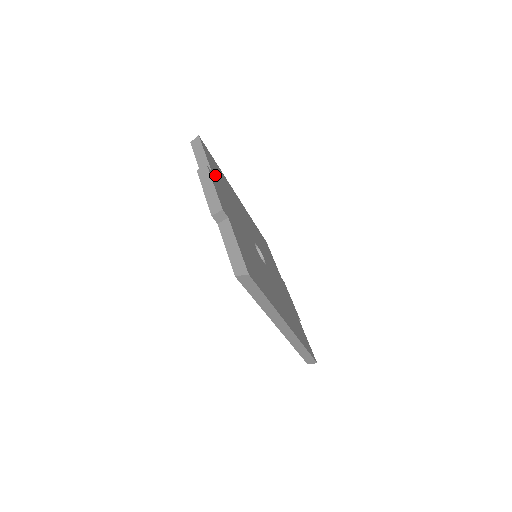
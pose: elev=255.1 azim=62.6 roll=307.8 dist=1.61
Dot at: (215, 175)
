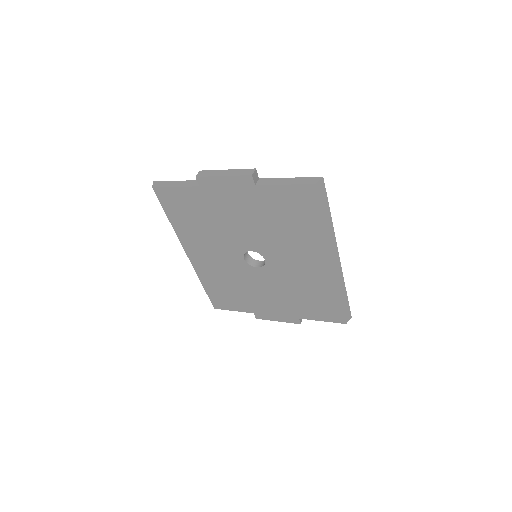
Dot at: occluded
